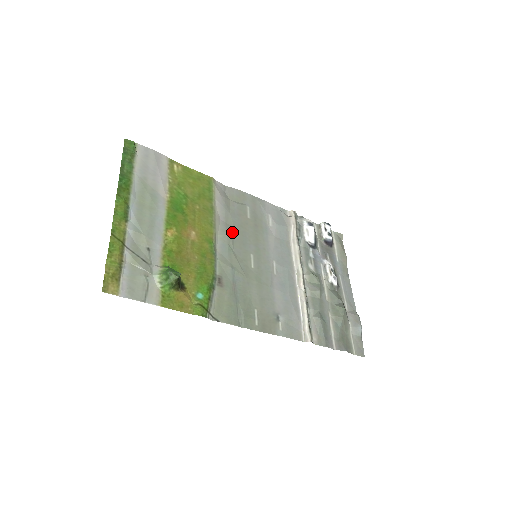
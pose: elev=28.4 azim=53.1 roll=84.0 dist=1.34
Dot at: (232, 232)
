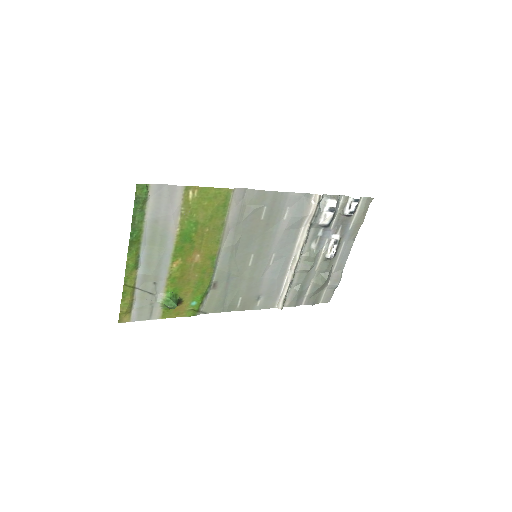
Dot at: (238, 240)
